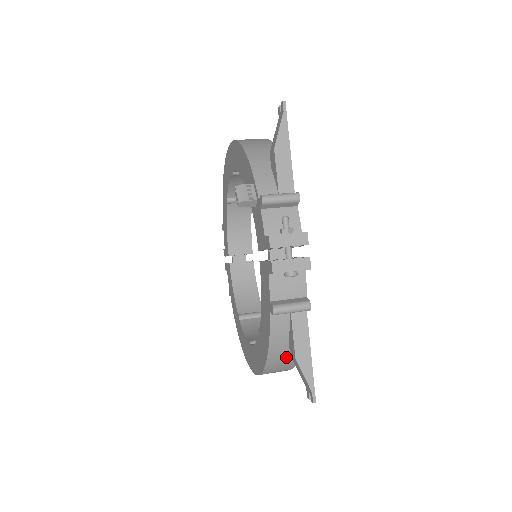
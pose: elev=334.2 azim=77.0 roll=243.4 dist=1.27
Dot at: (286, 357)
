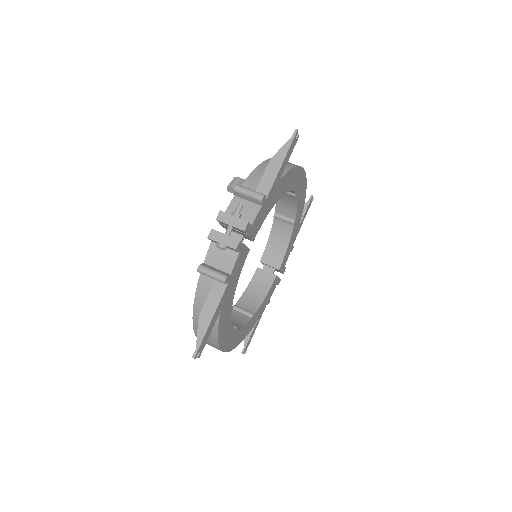
Dot at: occluded
